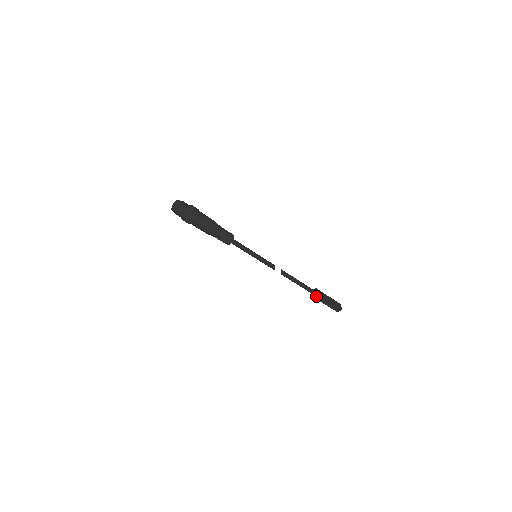
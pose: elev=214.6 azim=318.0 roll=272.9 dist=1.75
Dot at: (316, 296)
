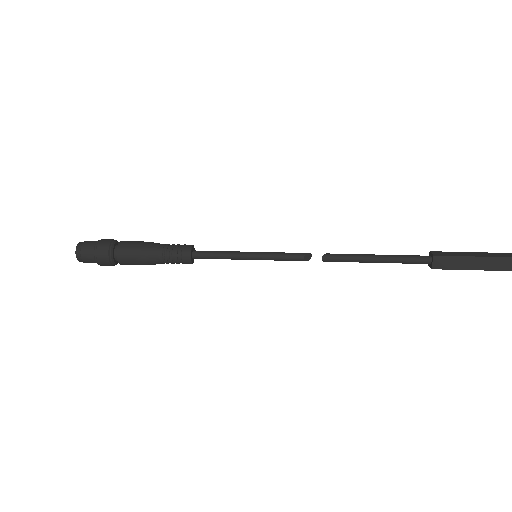
Dot at: (436, 266)
